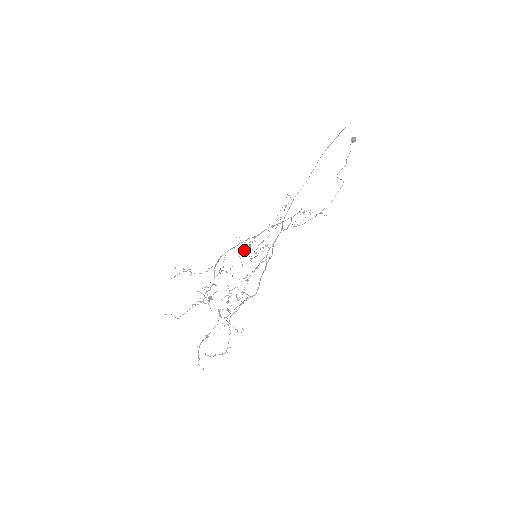
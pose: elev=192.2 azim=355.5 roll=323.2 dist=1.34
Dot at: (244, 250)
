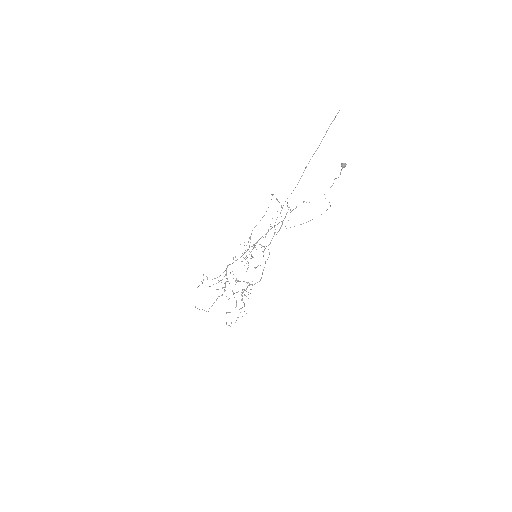
Dot at: occluded
